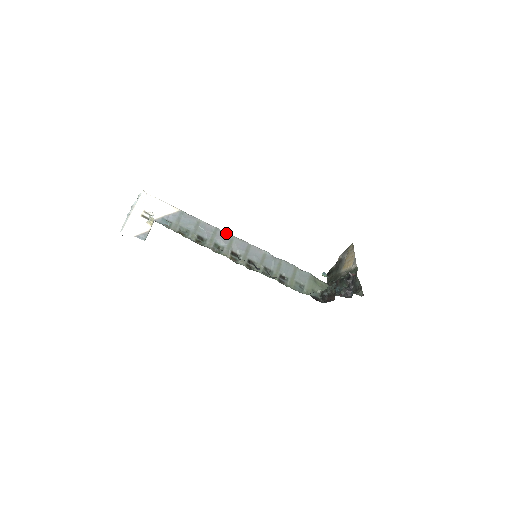
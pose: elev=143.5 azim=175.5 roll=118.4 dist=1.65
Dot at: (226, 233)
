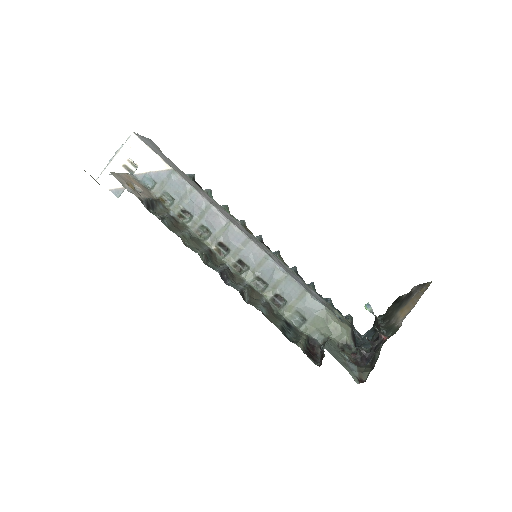
Dot at: (221, 215)
